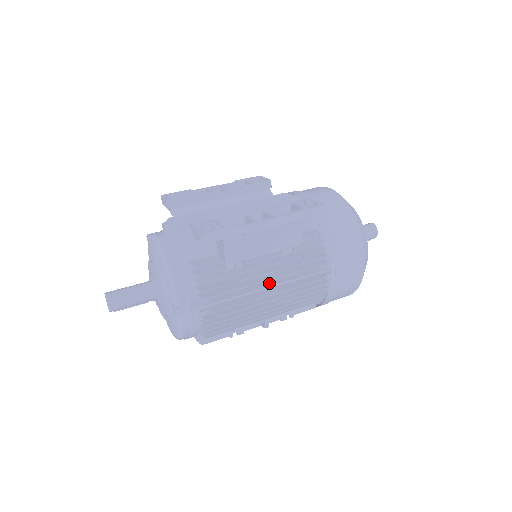
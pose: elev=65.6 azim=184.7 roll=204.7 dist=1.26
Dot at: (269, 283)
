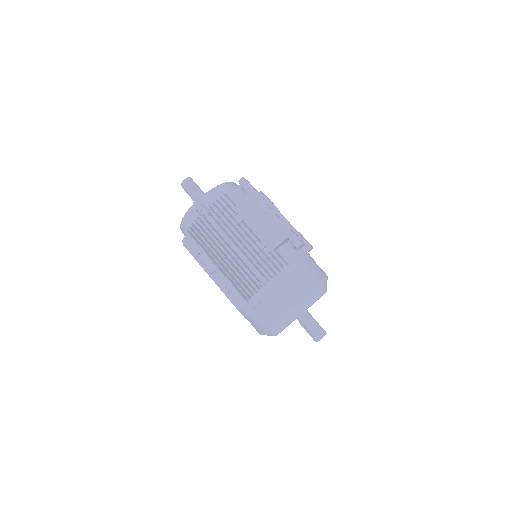
Dot at: (238, 245)
